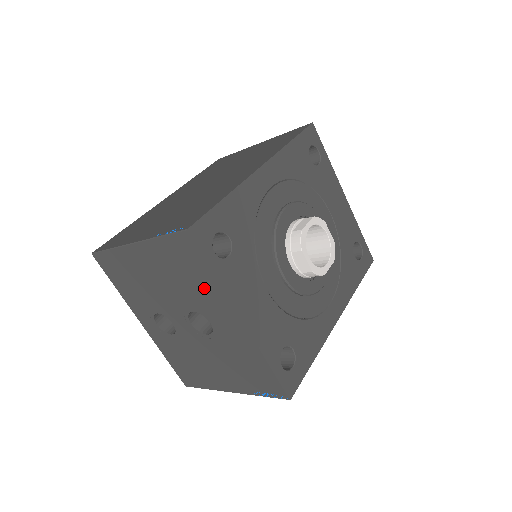
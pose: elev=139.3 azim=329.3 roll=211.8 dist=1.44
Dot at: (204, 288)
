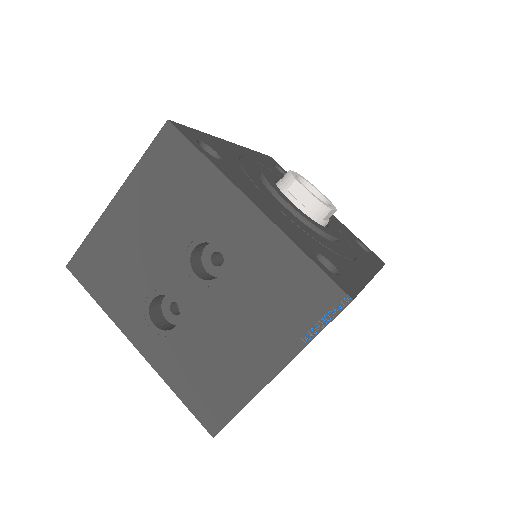
Dot at: (200, 191)
